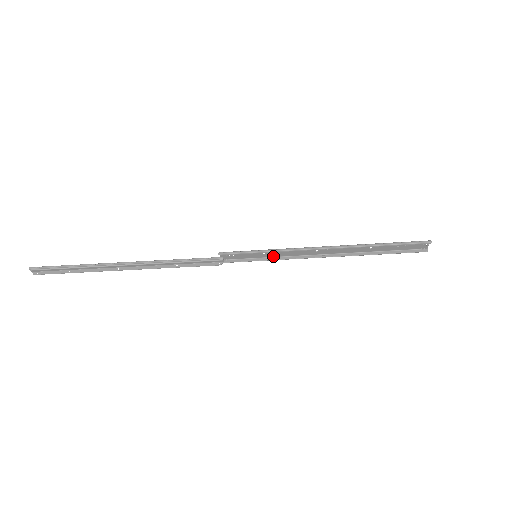
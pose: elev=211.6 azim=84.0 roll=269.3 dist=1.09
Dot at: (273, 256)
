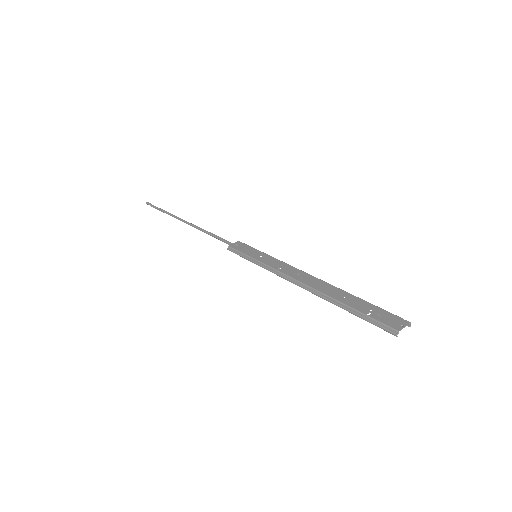
Dot at: (271, 257)
